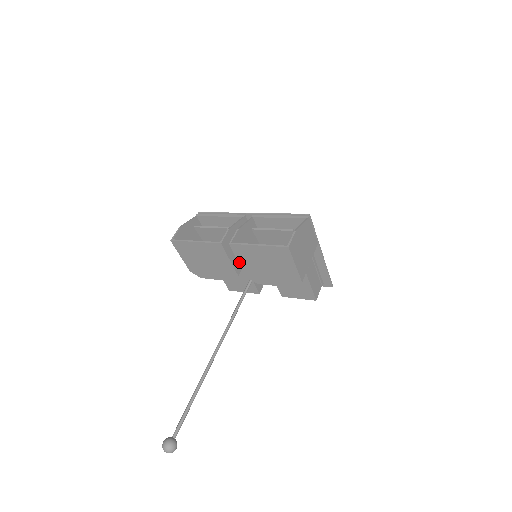
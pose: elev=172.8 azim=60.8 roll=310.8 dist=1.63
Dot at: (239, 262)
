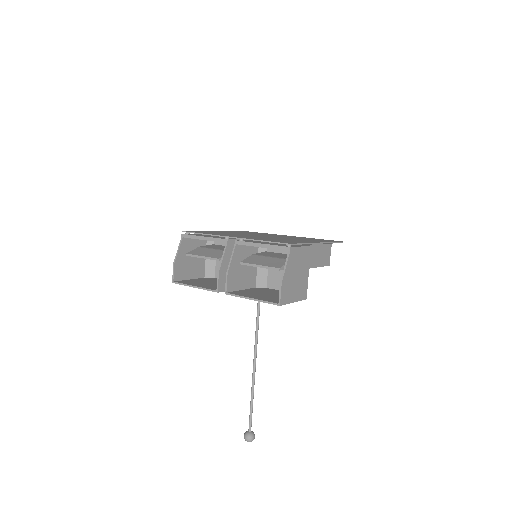
Dot at: occluded
